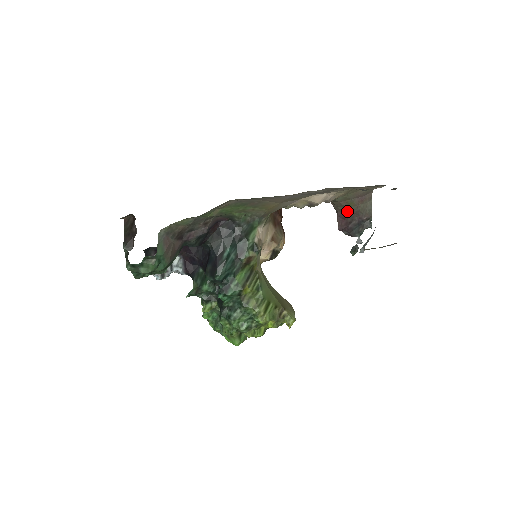
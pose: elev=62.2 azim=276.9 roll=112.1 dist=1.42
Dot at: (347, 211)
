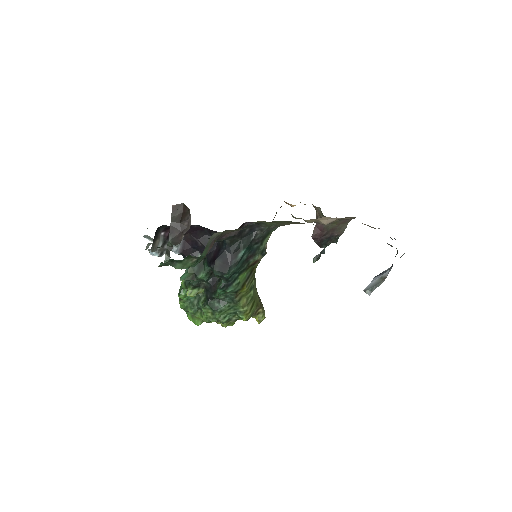
Dot at: (328, 226)
